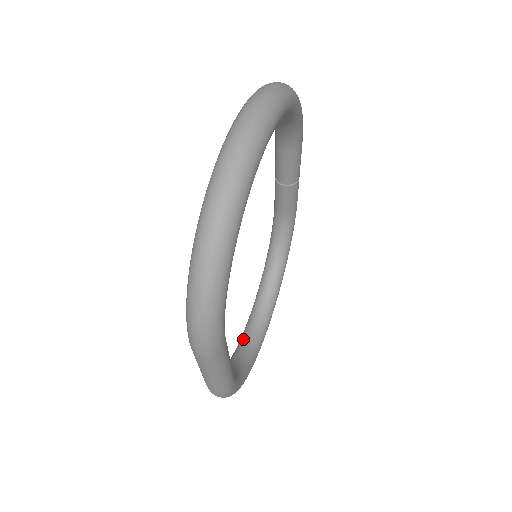
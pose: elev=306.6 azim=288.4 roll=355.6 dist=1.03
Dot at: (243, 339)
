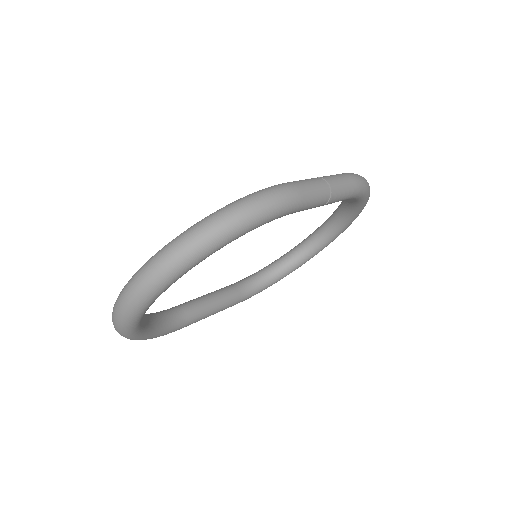
Dot at: (303, 243)
